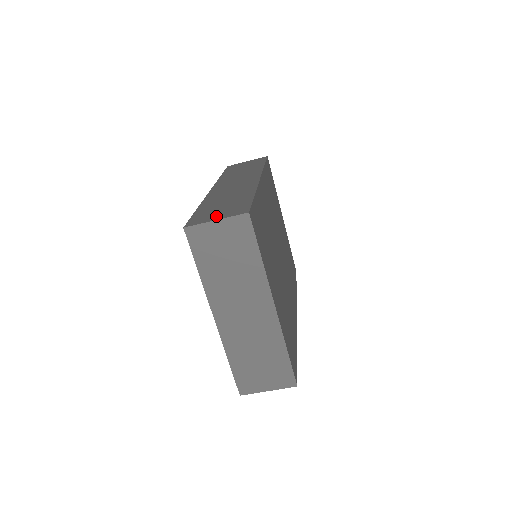
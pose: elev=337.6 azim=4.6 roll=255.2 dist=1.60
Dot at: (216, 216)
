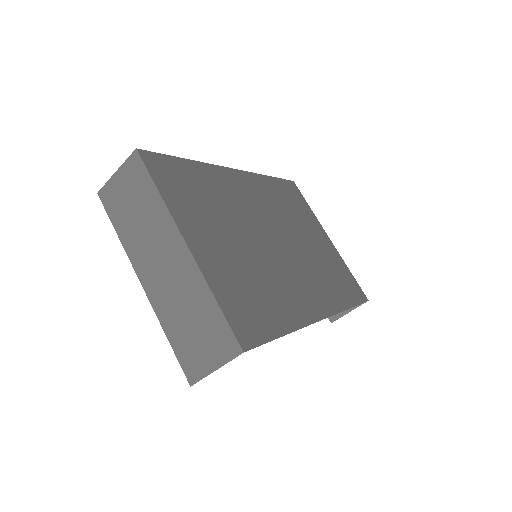
Dot at: occluded
